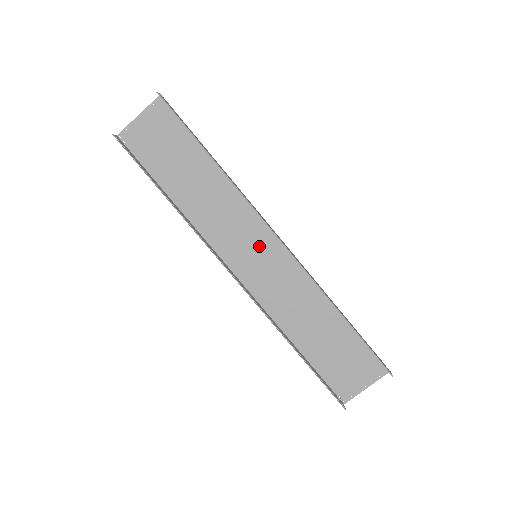
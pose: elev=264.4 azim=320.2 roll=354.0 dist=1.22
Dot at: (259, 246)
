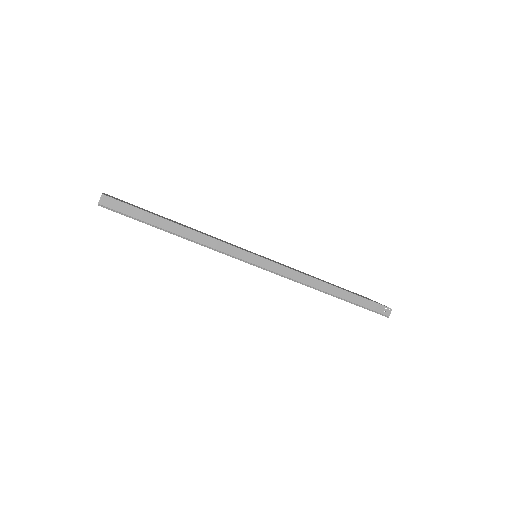
Dot at: occluded
